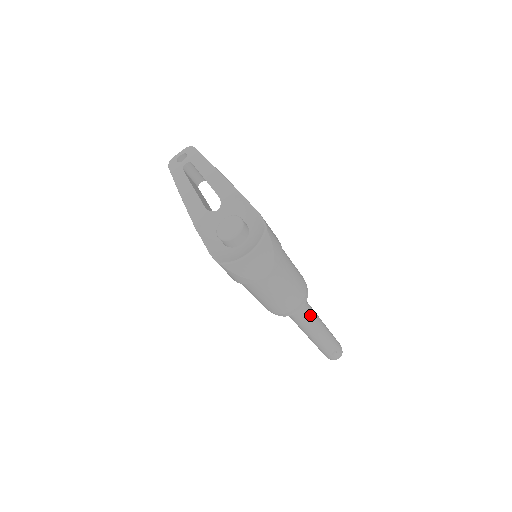
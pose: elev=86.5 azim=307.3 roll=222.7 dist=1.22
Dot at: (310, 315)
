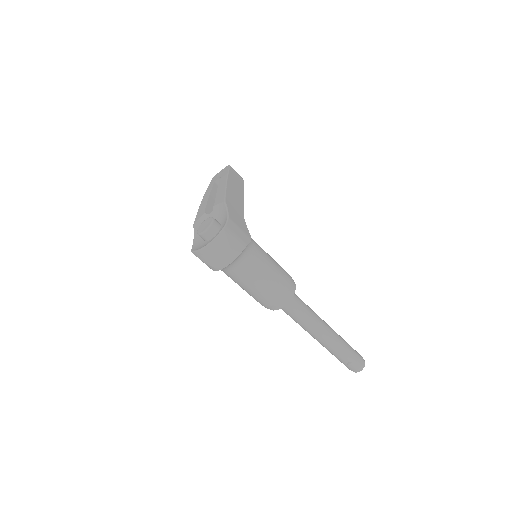
Dot at: (306, 317)
